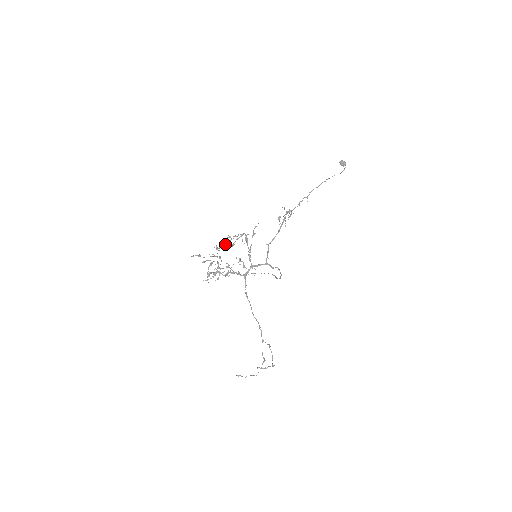
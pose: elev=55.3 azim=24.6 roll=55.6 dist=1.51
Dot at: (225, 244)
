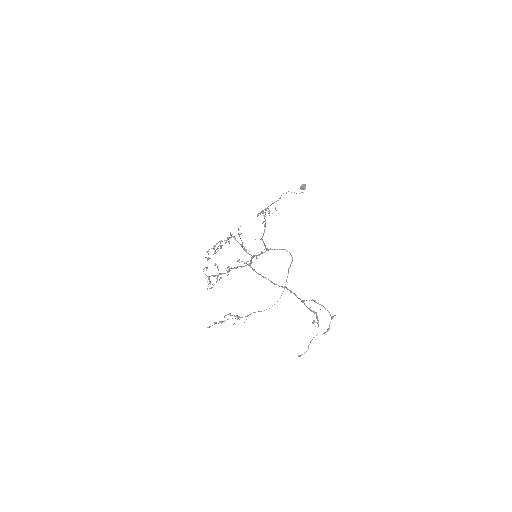
Dot at: (213, 248)
